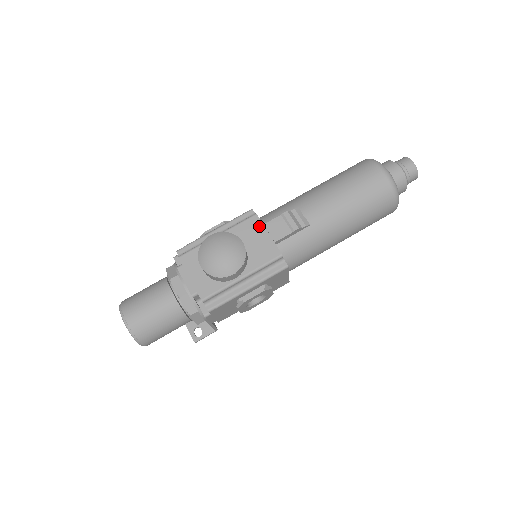
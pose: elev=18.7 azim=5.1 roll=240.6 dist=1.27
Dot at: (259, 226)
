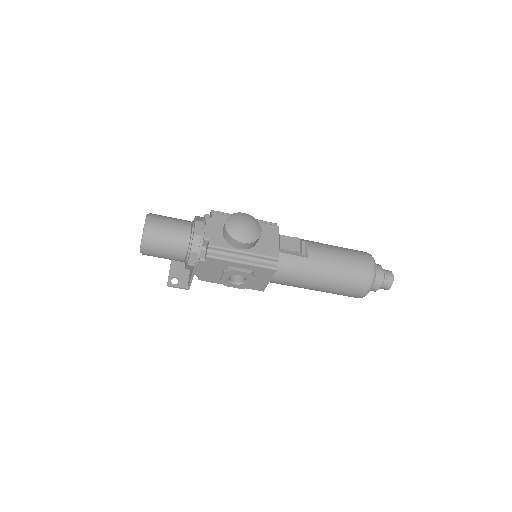
Dot at: (276, 233)
